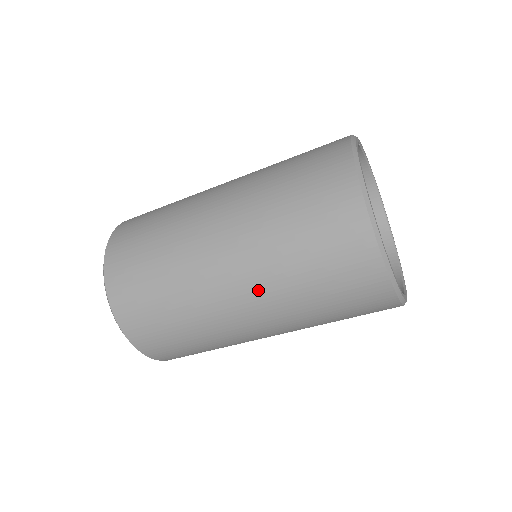
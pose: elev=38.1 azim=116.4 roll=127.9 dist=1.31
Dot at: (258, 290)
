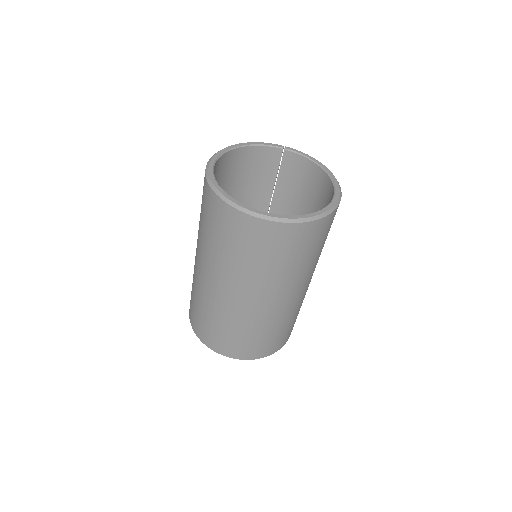
Dot at: (198, 245)
